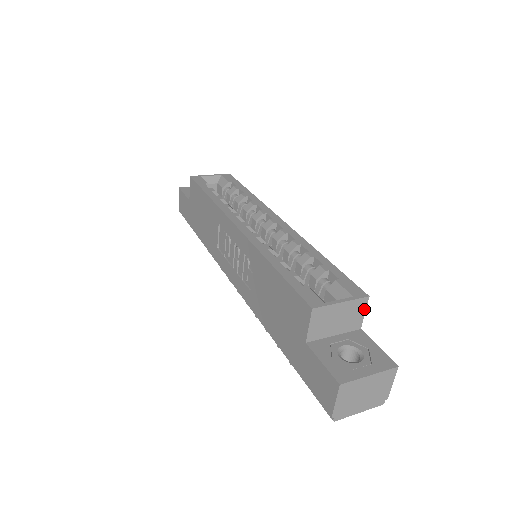
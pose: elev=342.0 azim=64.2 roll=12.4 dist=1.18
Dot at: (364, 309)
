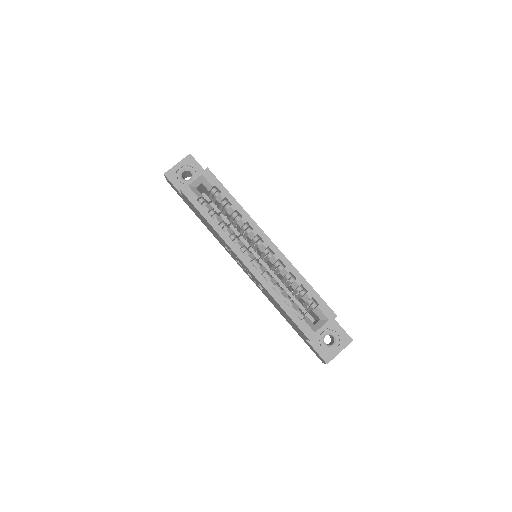
Dot at: occluded
